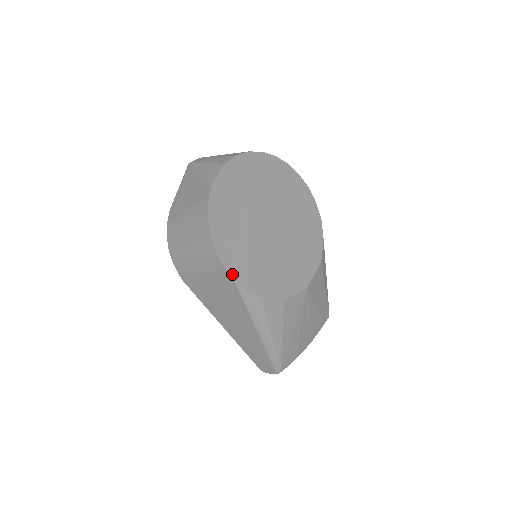
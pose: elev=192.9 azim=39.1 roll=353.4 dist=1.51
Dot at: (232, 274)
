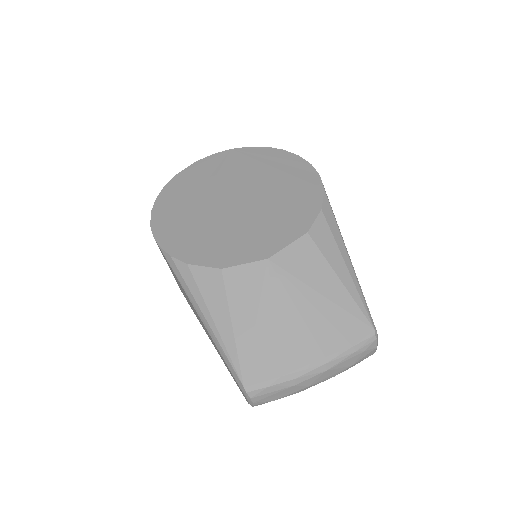
Dot at: (159, 242)
